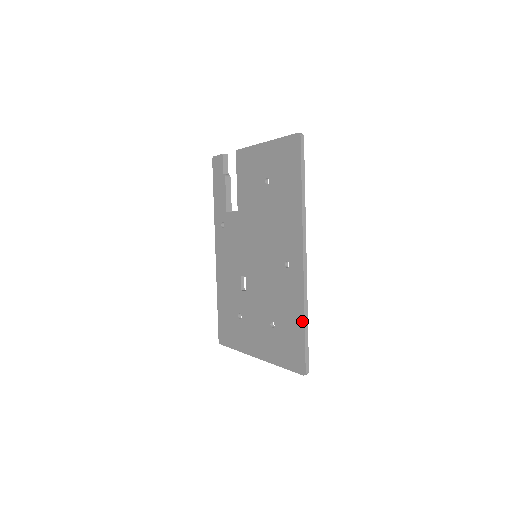
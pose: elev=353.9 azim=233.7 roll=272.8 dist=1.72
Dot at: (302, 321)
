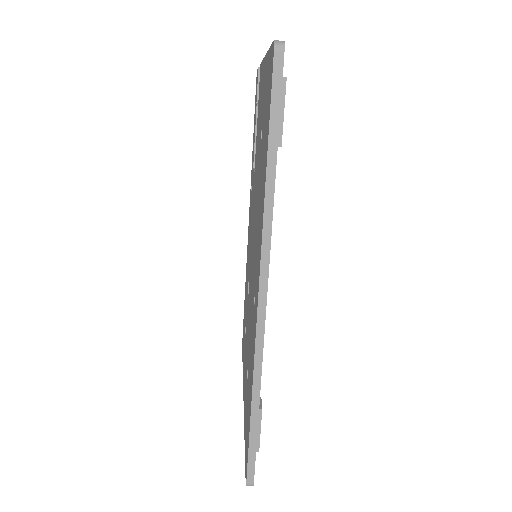
Dot at: (250, 407)
